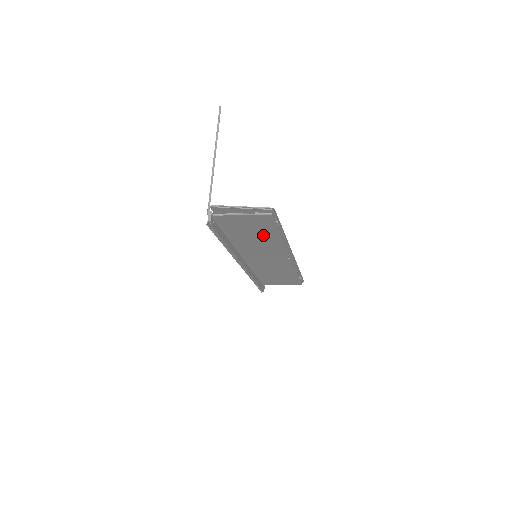
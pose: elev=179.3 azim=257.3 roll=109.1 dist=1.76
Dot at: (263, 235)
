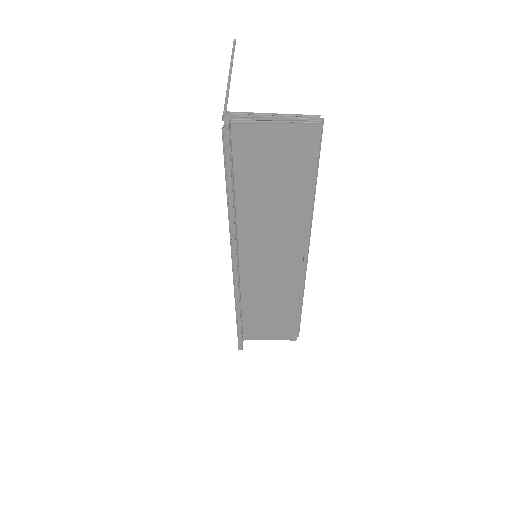
Dot at: (287, 190)
